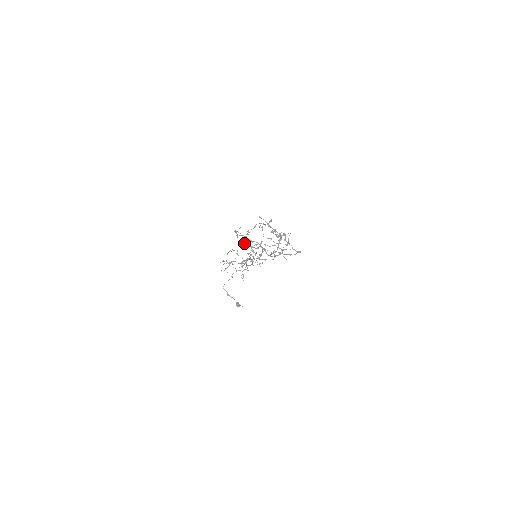
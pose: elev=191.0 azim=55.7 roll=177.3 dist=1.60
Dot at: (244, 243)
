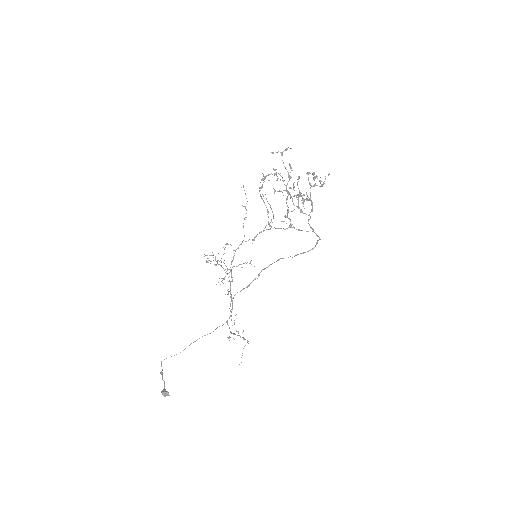
Dot at: (263, 200)
